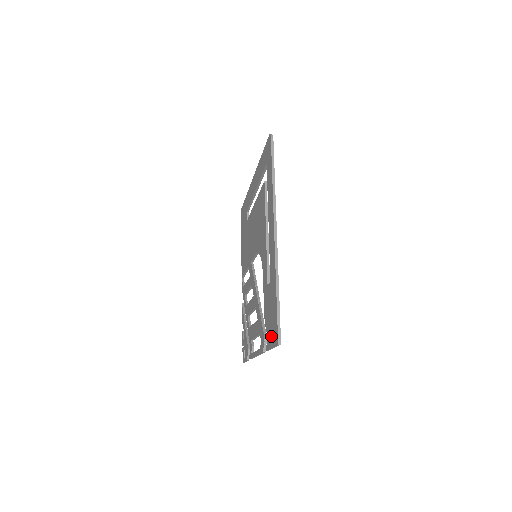
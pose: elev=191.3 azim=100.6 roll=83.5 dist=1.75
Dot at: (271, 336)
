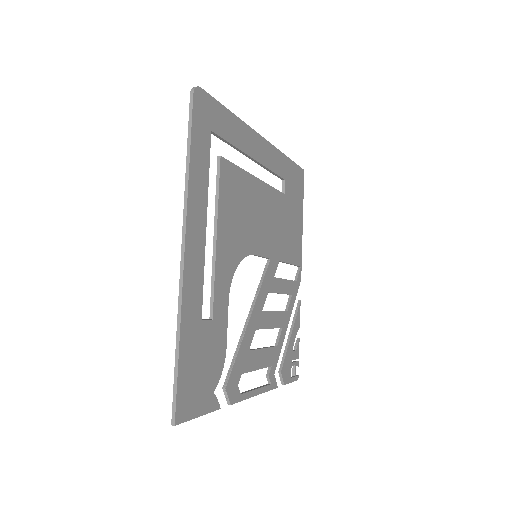
Dot at: (196, 399)
